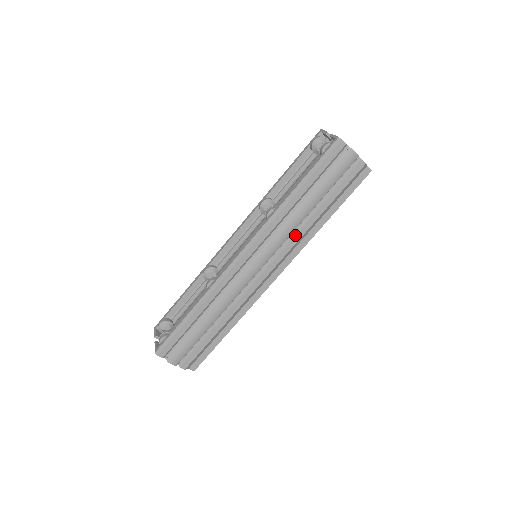
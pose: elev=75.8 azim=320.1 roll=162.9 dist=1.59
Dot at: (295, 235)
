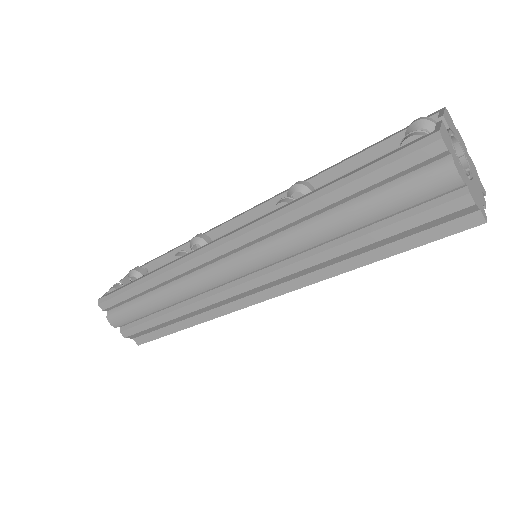
Dot at: (302, 259)
